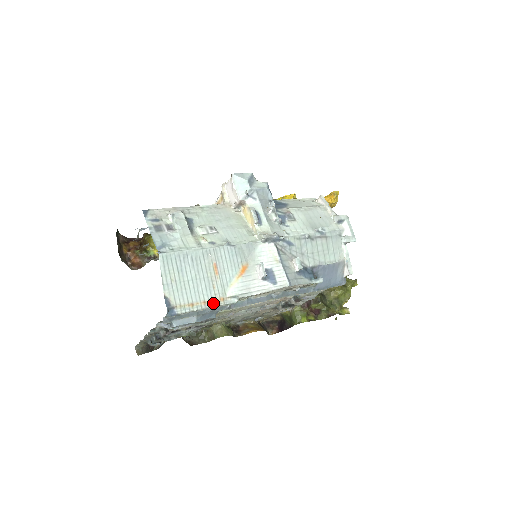
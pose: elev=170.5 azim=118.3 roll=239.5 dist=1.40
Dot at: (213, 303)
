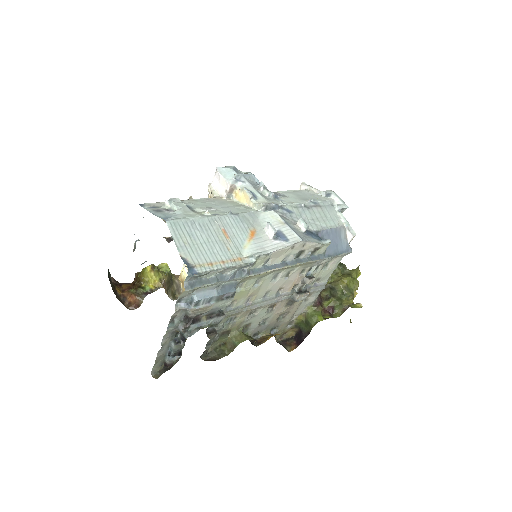
Dot at: (232, 262)
